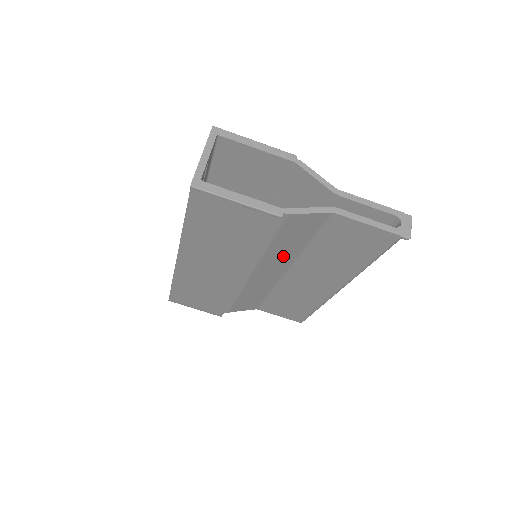
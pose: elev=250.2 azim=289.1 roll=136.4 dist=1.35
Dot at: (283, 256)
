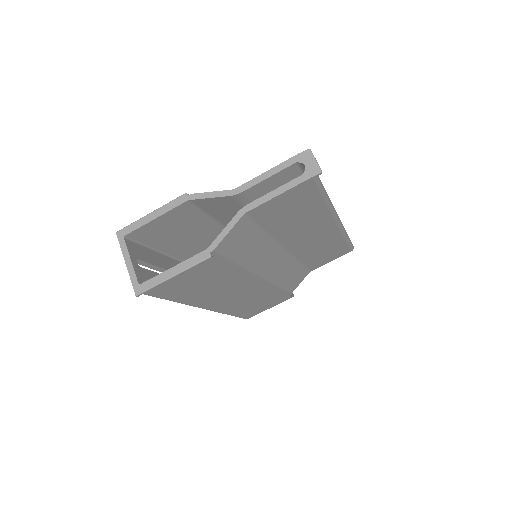
Dot at: (262, 252)
